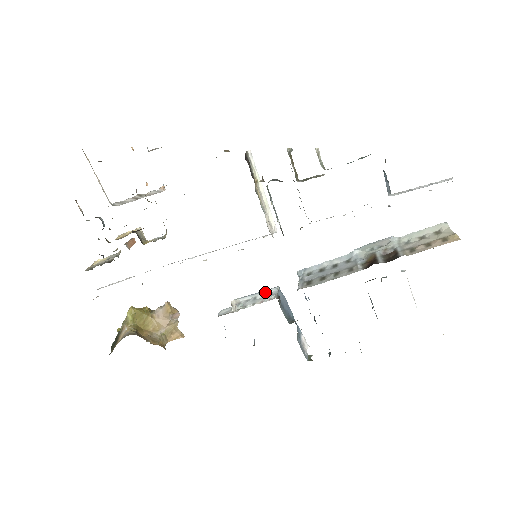
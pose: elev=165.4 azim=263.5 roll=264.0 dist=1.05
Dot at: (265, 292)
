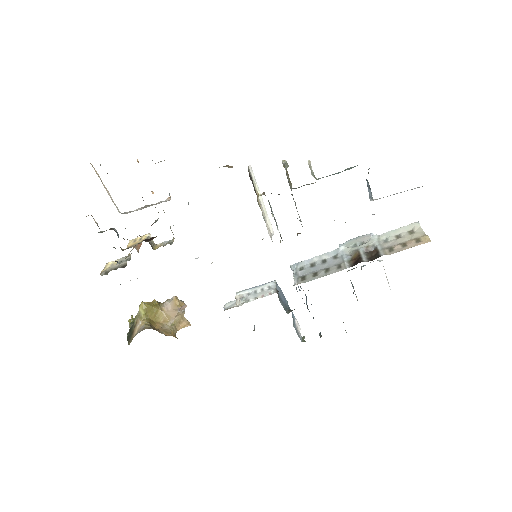
Dot at: (264, 286)
